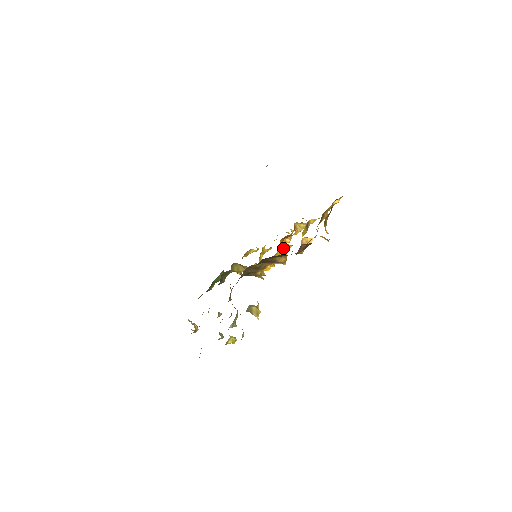
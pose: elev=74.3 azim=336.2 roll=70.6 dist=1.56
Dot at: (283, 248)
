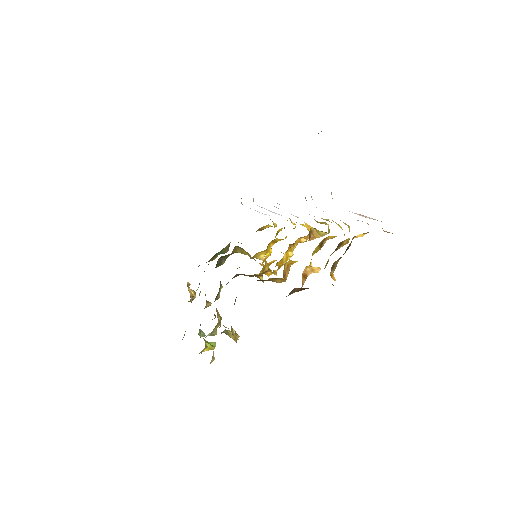
Dot at: (284, 265)
